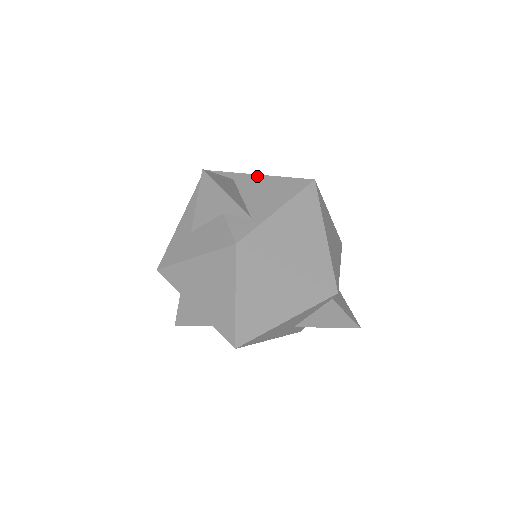
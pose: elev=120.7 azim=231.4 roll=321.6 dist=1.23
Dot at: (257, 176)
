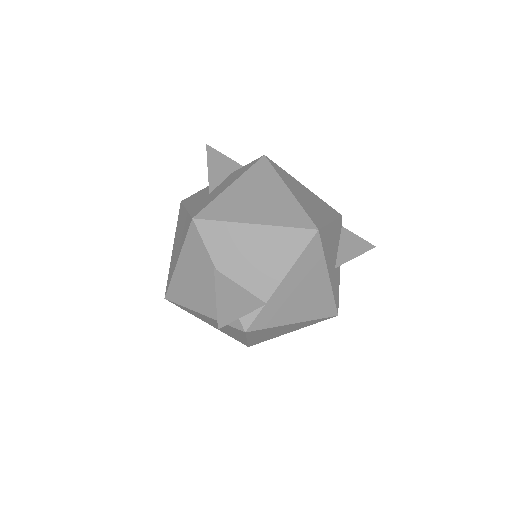
Dot at: occluded
